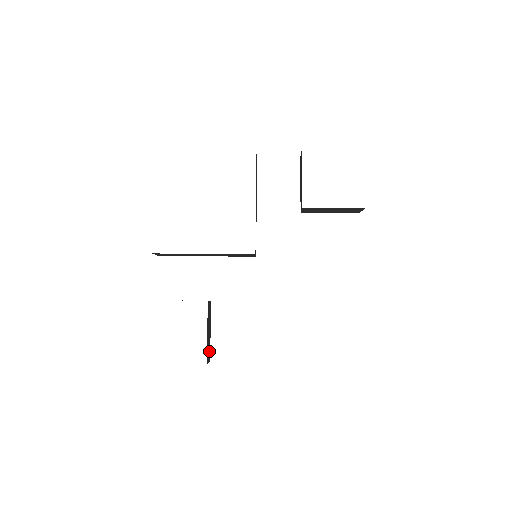
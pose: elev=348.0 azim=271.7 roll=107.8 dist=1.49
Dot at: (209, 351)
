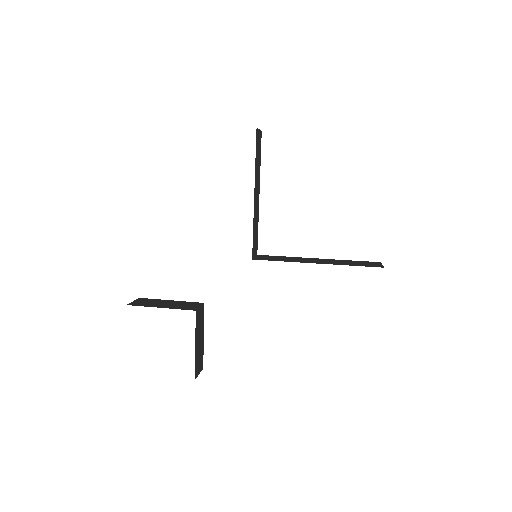
Dot at: (201, 359)
